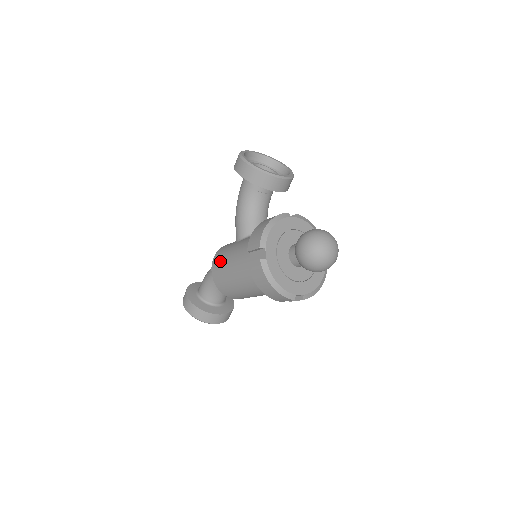
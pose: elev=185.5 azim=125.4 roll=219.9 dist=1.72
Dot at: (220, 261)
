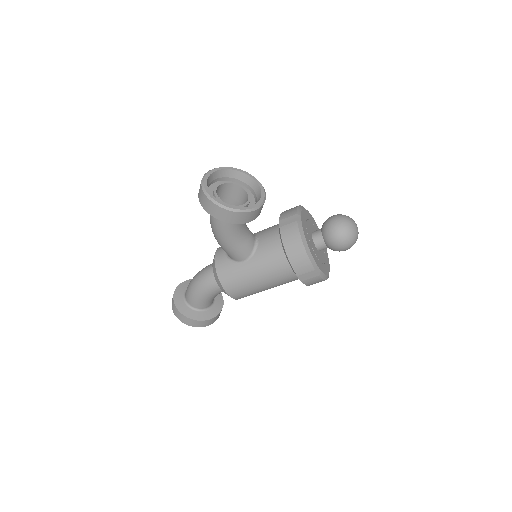
Dot at: (240, 286)
